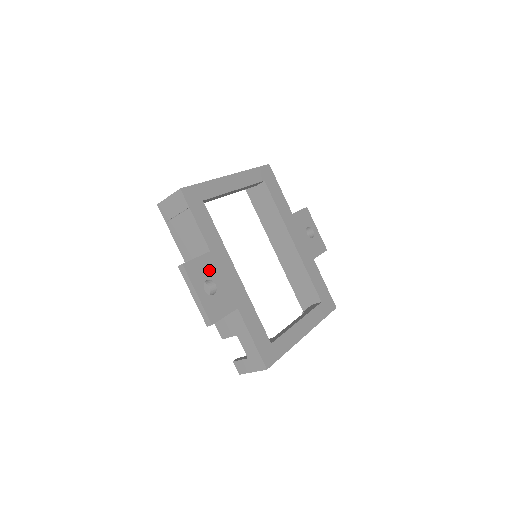
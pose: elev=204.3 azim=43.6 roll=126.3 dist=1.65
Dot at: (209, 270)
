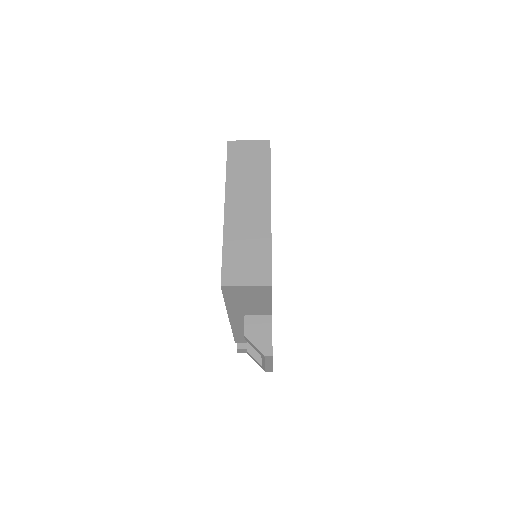
Dot at: occluded
